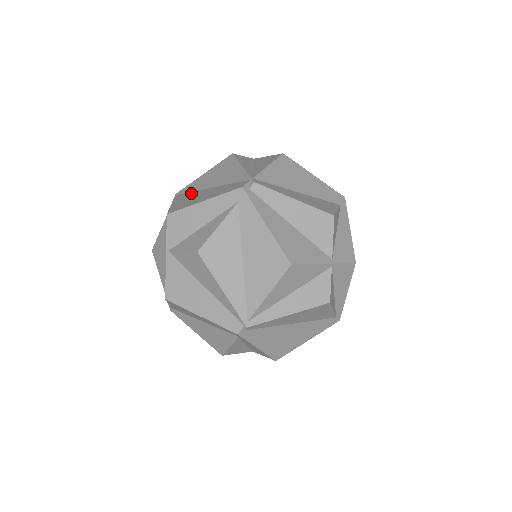
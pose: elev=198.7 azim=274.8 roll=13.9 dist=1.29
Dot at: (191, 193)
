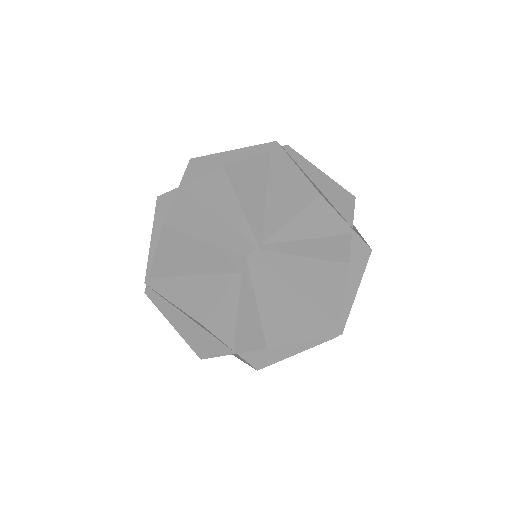
Dot at: occluded
